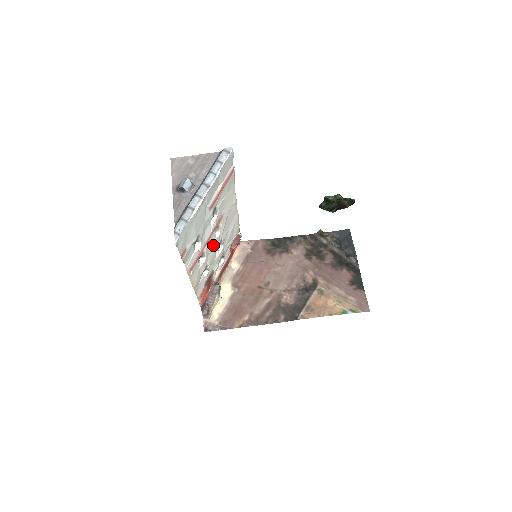
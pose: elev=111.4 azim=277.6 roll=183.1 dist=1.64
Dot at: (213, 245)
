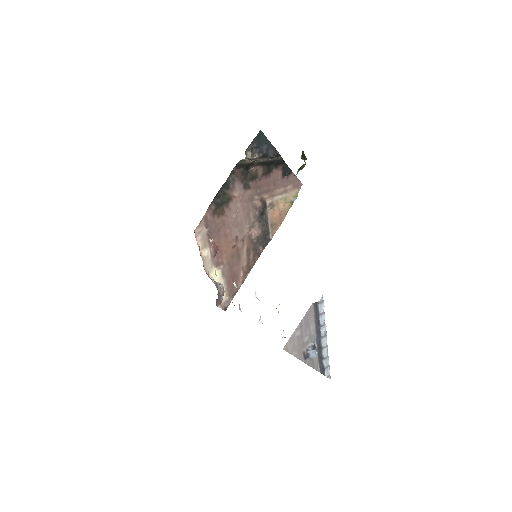
Dot at: occluded
